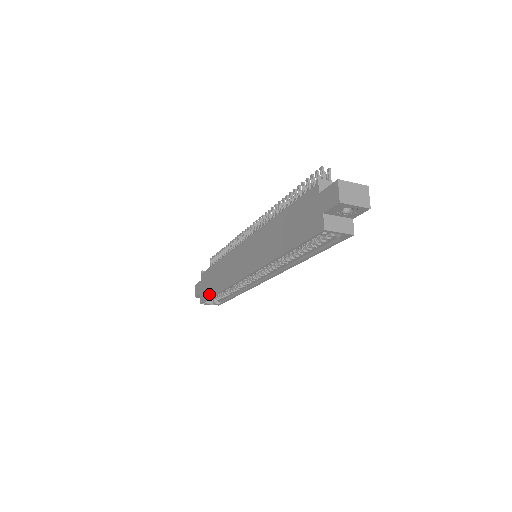
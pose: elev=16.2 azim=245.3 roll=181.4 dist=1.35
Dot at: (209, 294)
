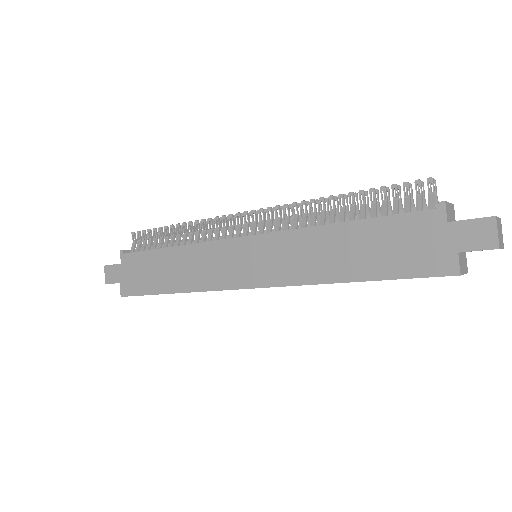
Dot at: (149, 289)
